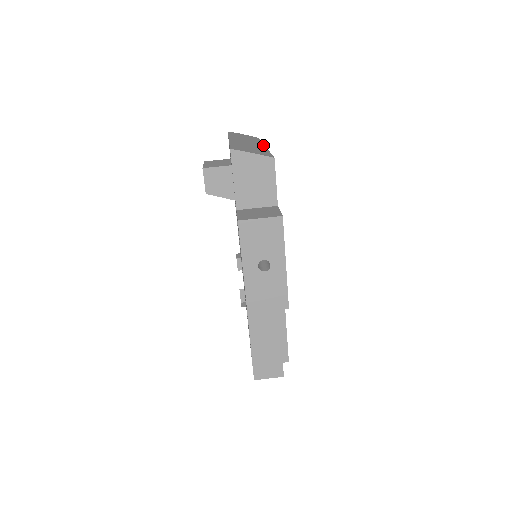
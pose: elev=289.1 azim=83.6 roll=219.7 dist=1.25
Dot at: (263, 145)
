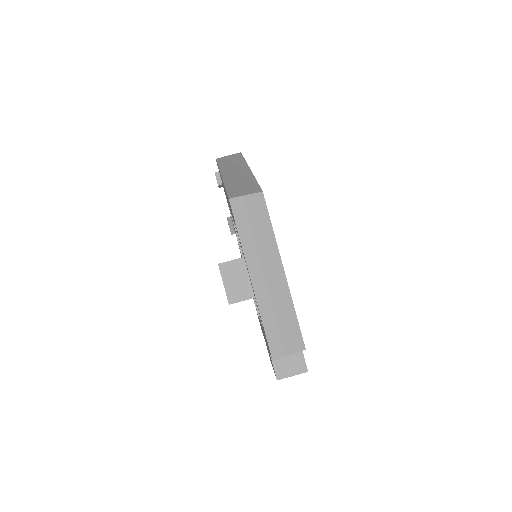
Dot at: (282, 269)
